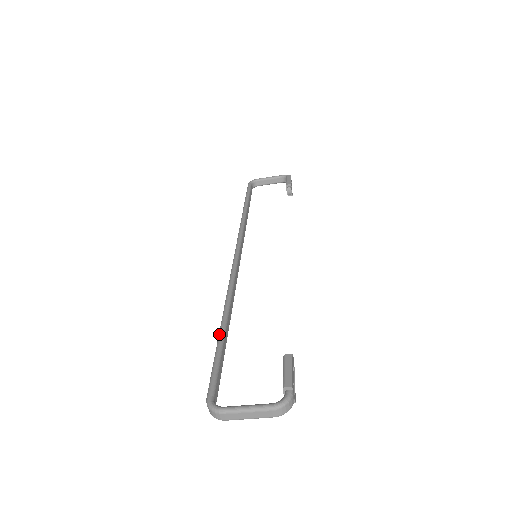
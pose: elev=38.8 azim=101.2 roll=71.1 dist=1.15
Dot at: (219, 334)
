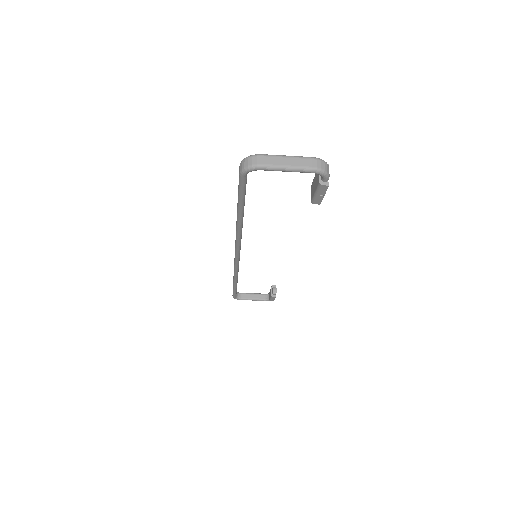
Dot at: occluded
